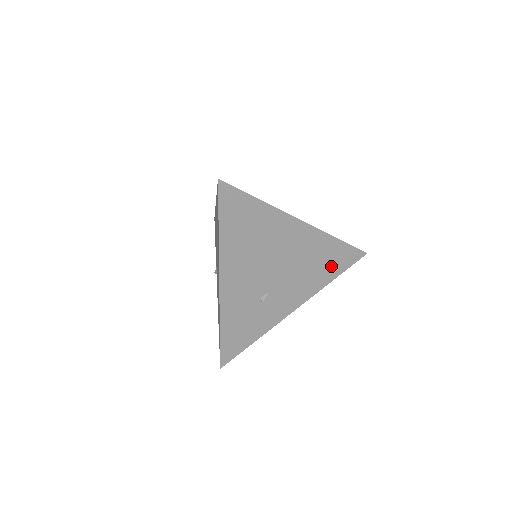
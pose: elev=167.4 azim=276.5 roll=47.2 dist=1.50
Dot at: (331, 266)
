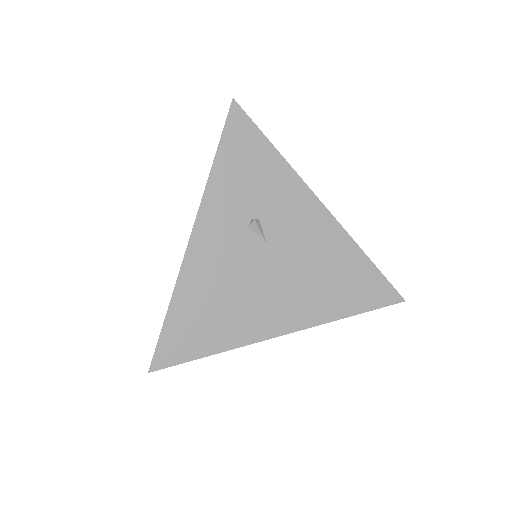
Dot at: occluded
